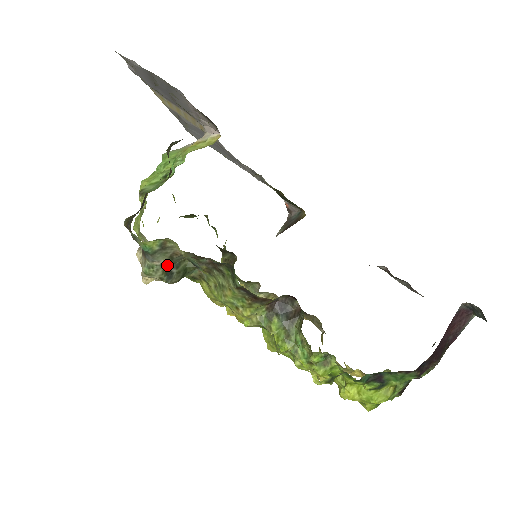
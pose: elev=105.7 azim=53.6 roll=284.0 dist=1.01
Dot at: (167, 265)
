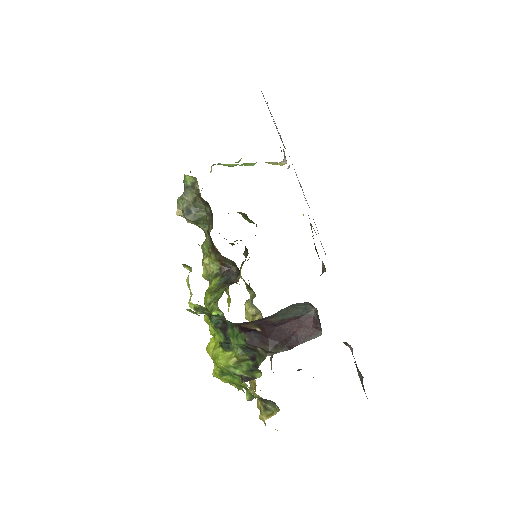
Dot at: (191, 204)
